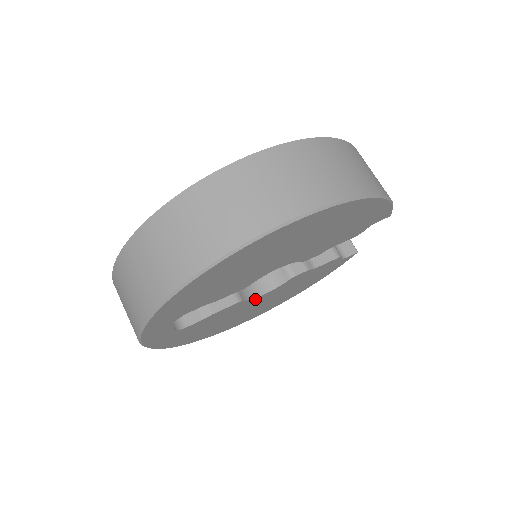
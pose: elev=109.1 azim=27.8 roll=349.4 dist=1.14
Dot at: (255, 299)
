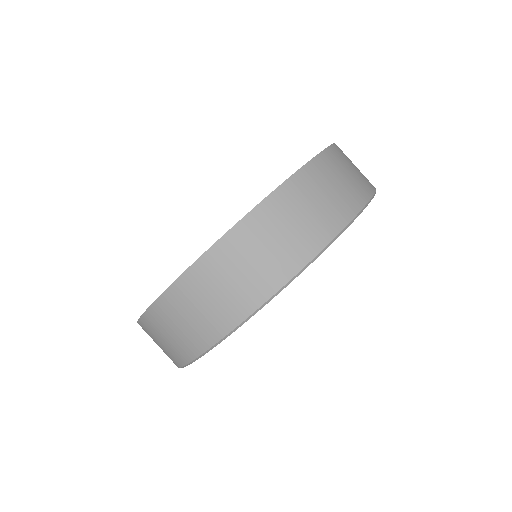
Dot at: occluded
